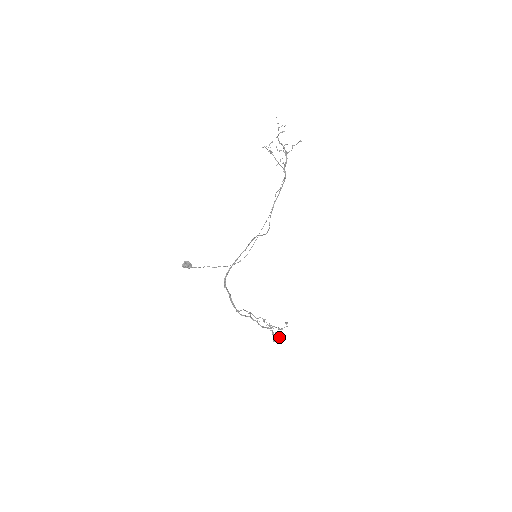
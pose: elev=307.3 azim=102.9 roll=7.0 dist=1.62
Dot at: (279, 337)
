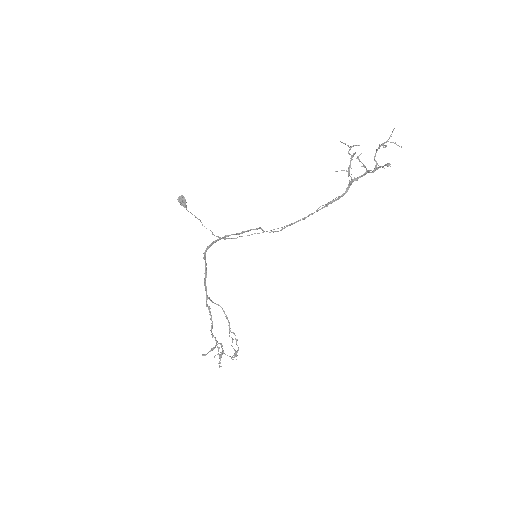
Dot at: occluded
